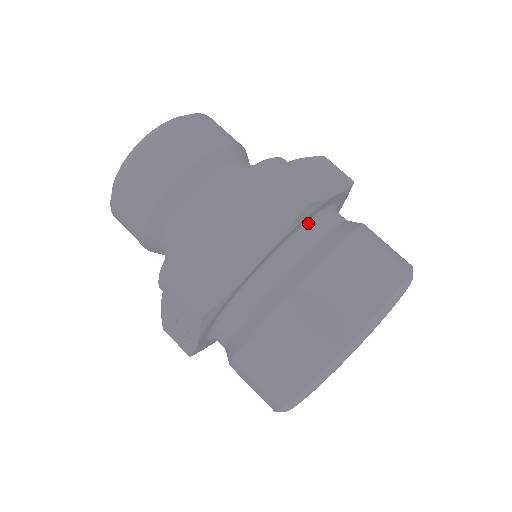
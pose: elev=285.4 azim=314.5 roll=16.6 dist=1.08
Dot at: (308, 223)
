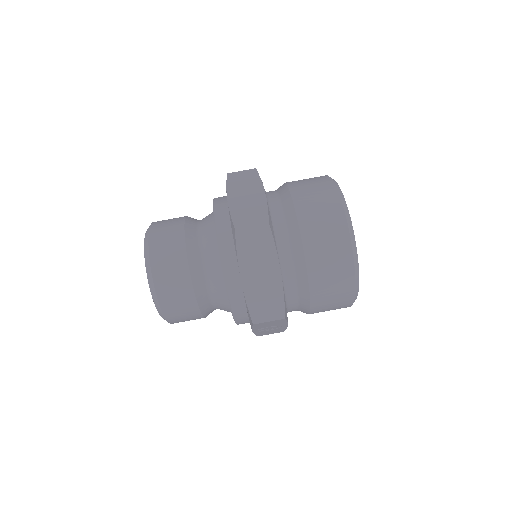
Dot at: (272, 224)
